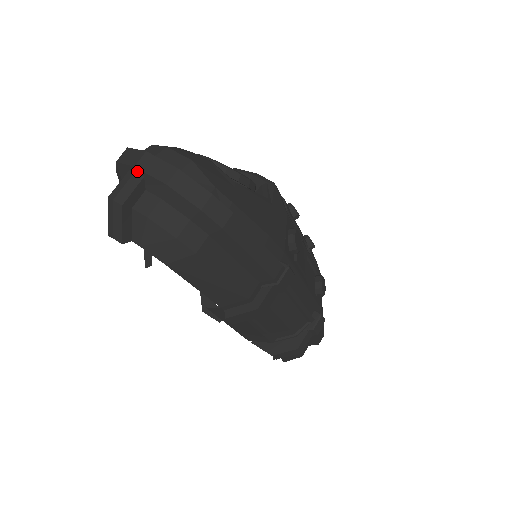
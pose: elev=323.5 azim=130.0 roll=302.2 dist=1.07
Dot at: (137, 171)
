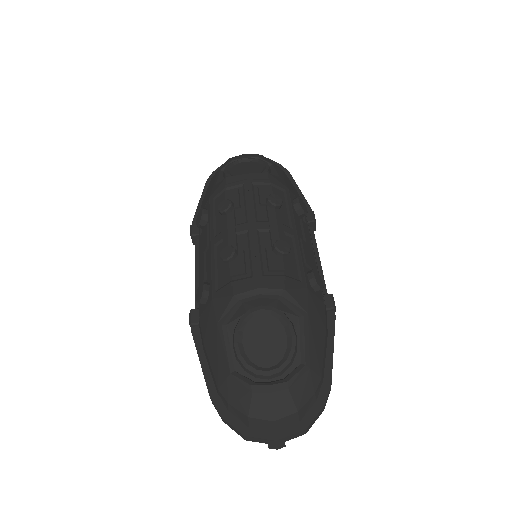
Dot at: (279, 443)
